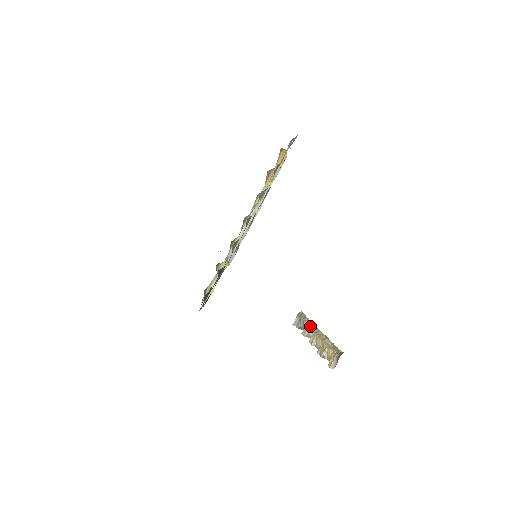
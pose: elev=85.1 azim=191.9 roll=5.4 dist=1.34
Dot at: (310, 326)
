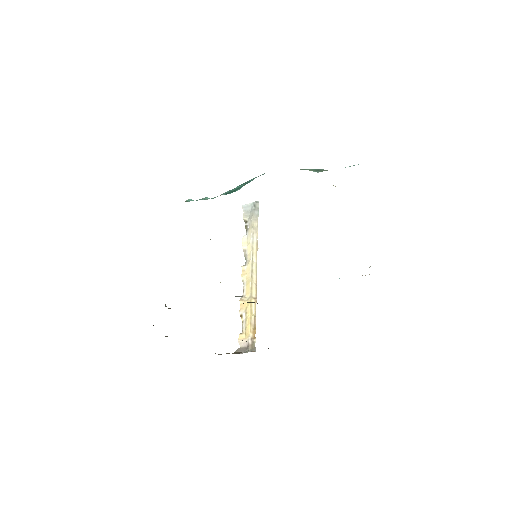
Dot at: (253, 249)
